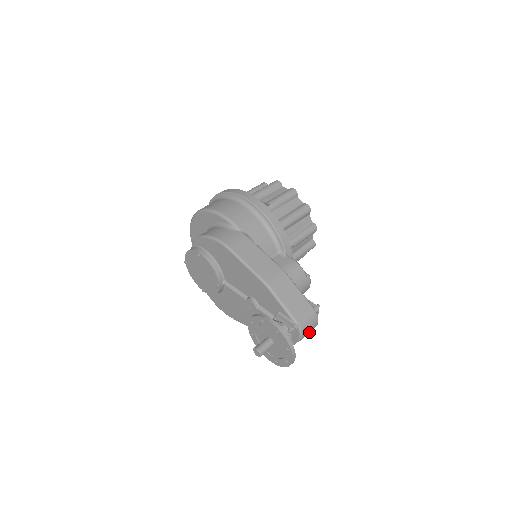
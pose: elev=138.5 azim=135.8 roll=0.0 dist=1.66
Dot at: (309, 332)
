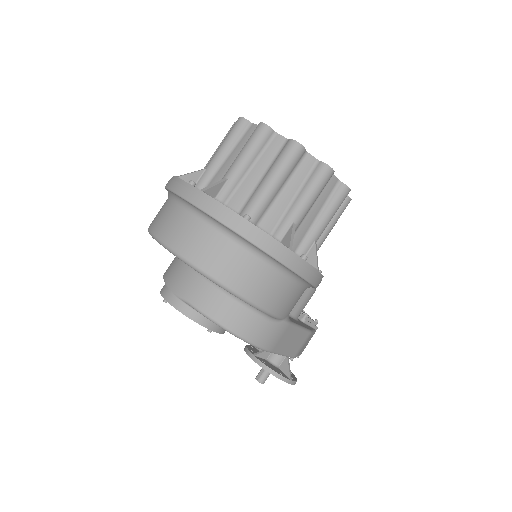
Dot at: occluded
